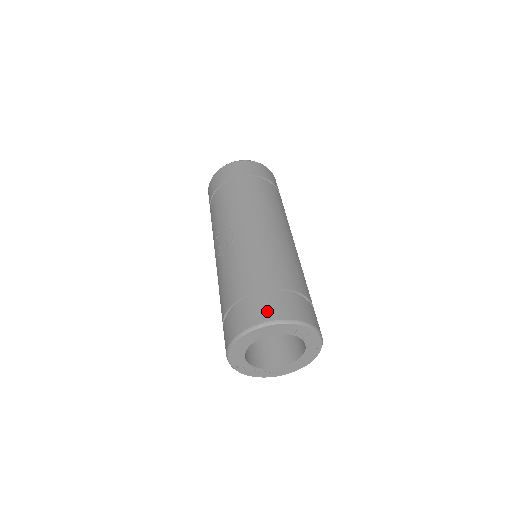
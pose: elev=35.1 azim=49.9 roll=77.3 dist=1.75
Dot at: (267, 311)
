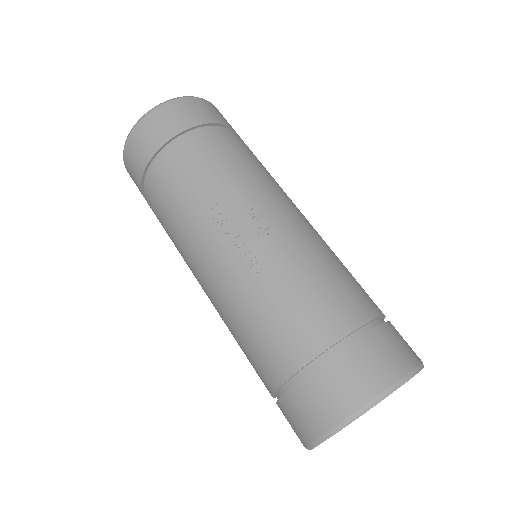
Dot at: (400, 354)
